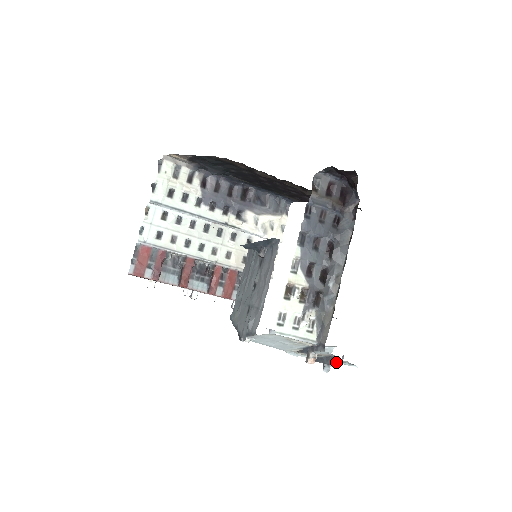
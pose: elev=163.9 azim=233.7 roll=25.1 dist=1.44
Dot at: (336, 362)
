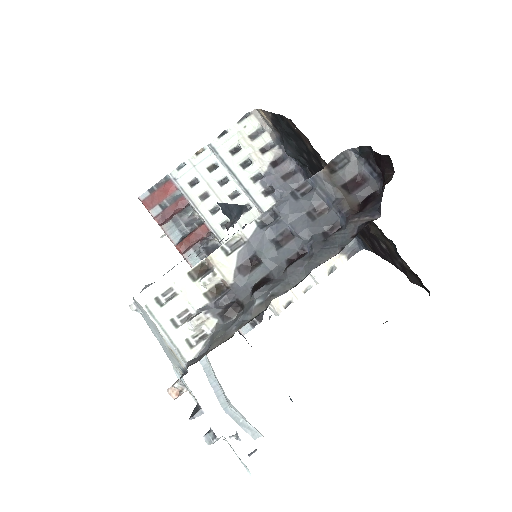
Dot at: occluded
